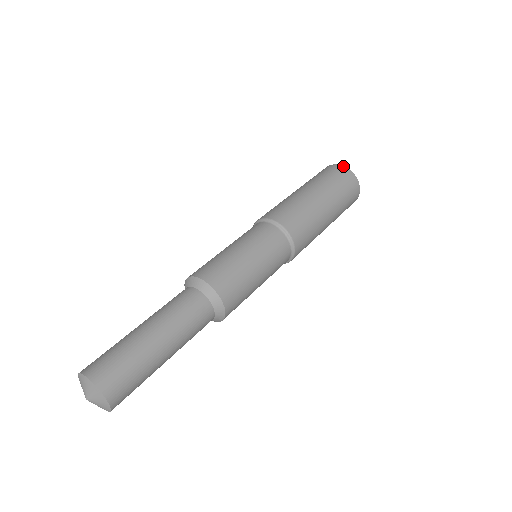
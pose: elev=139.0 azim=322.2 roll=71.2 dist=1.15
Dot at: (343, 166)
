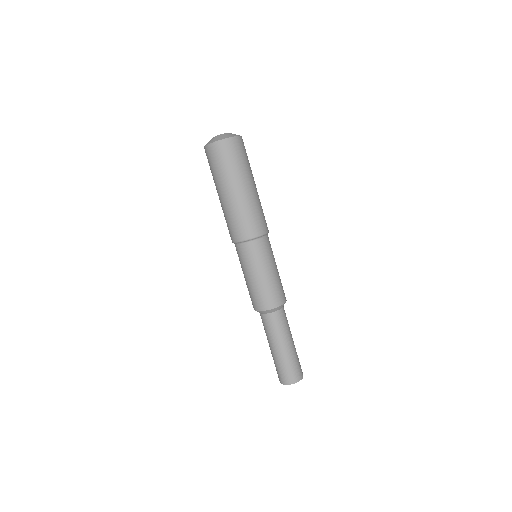
Dot at: (209, 145)
